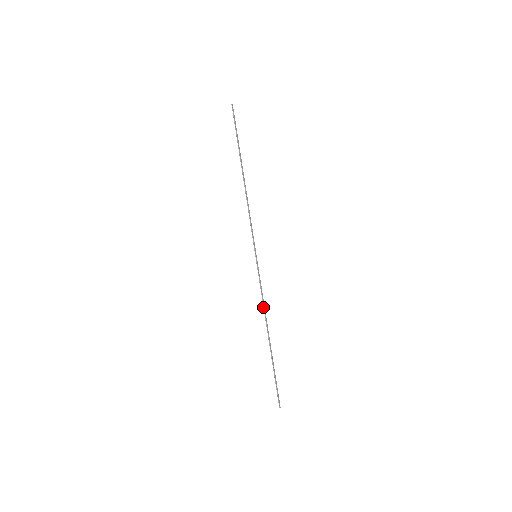
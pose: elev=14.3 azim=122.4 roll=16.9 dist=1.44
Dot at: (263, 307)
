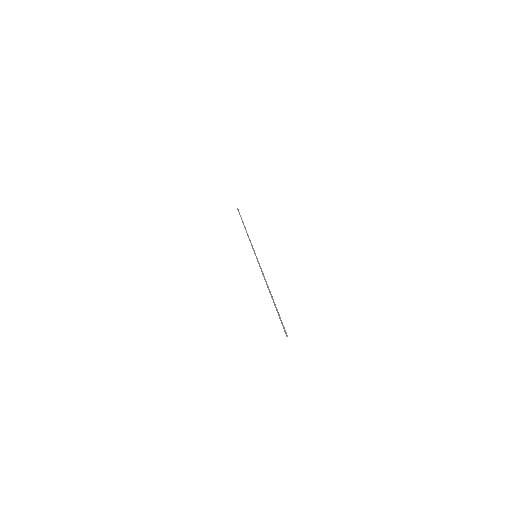
Dot at: (264, 277)
